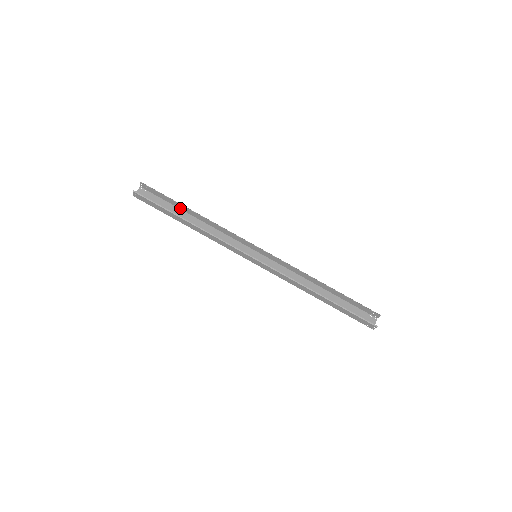
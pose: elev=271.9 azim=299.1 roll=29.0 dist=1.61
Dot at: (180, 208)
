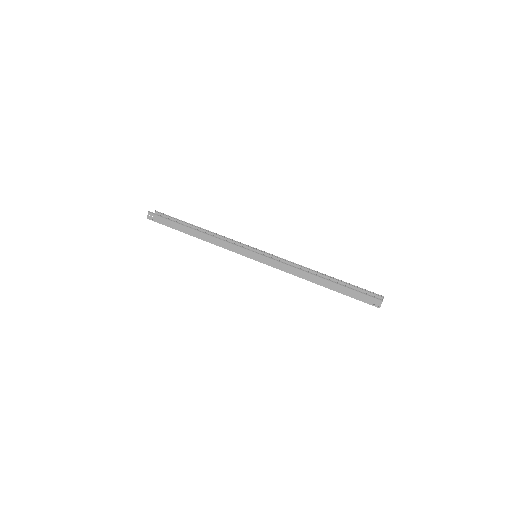
Dot at: occluded
